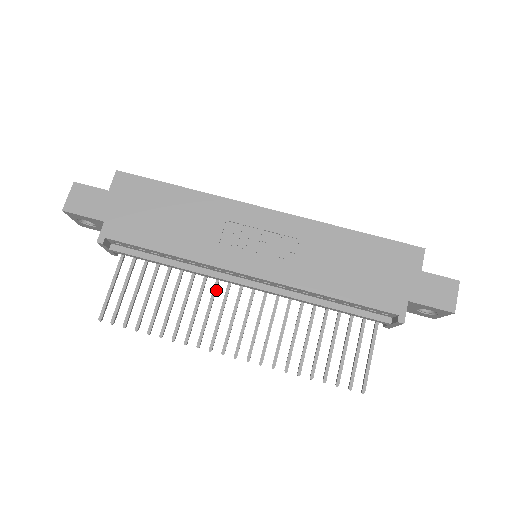
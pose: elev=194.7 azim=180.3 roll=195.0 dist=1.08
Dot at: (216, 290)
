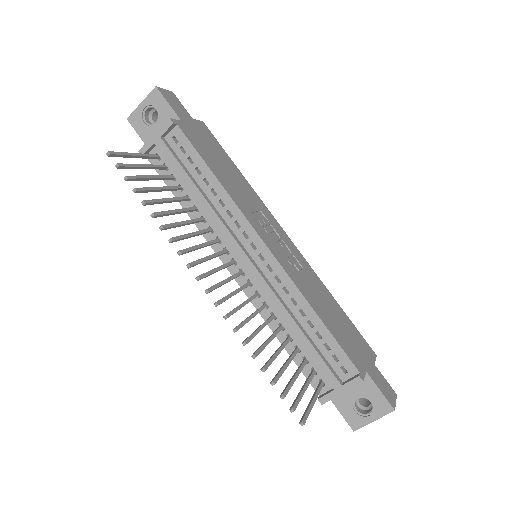
Dot at: (211, 244)
